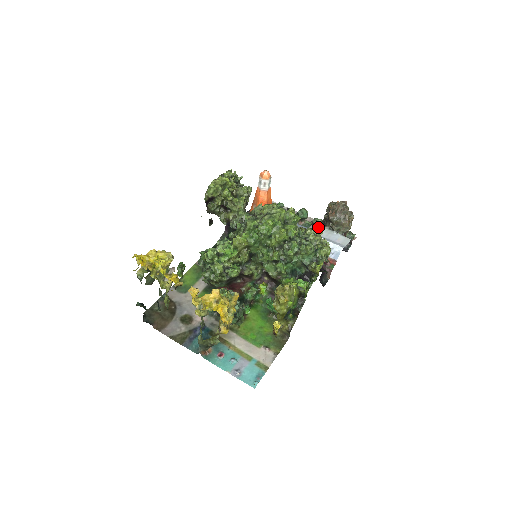
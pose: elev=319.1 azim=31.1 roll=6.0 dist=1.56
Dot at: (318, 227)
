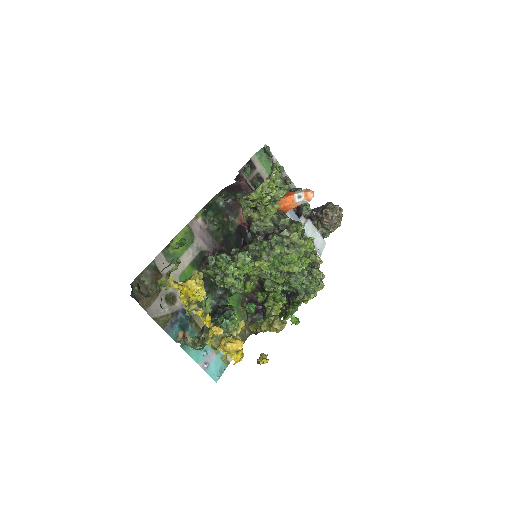
Dot at: (307, 220)
